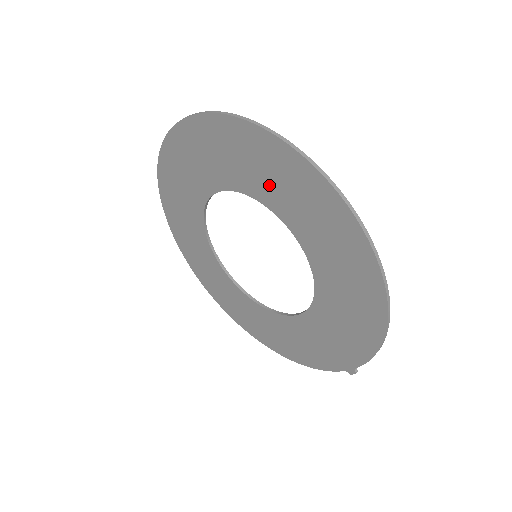
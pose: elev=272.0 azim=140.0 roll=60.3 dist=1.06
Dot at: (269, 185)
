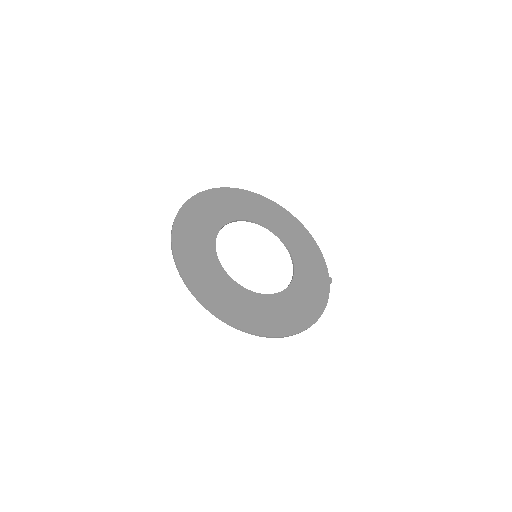
Dot at: (233, 297)
